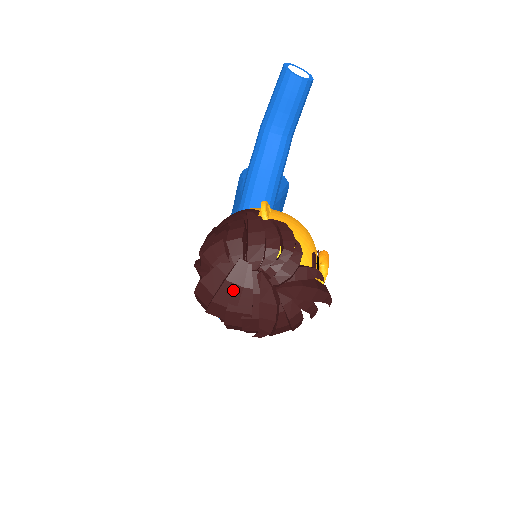
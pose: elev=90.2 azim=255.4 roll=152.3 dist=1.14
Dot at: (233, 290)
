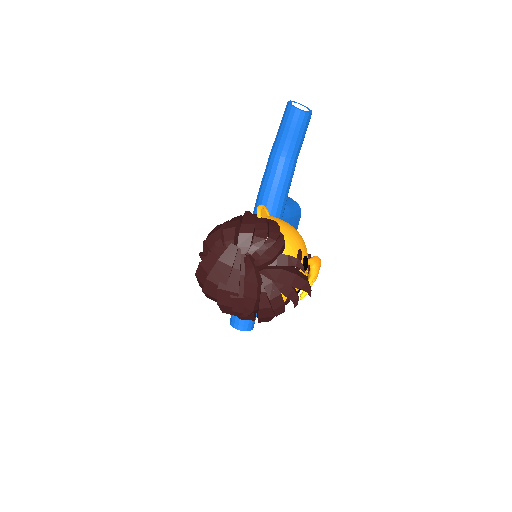
Dot at: (224, 269)
